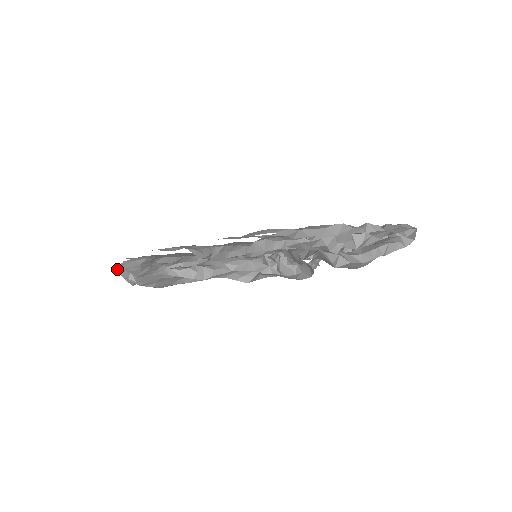
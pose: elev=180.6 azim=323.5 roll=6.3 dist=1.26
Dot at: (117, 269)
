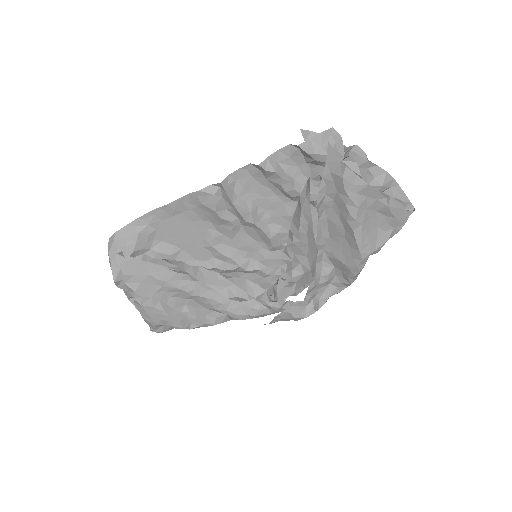
Dot at: (109, 247)
